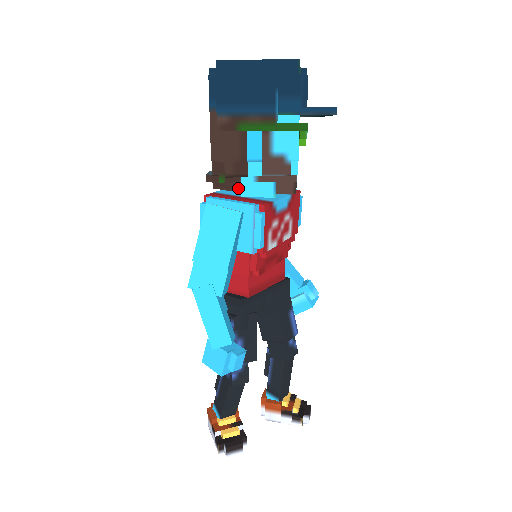
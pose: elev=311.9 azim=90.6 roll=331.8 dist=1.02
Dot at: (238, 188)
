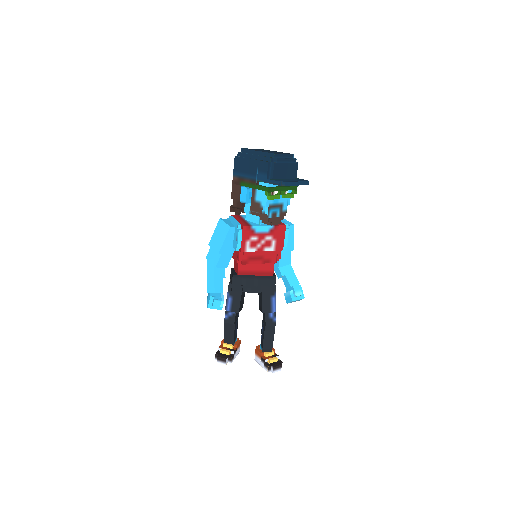
Dot at: occluded
